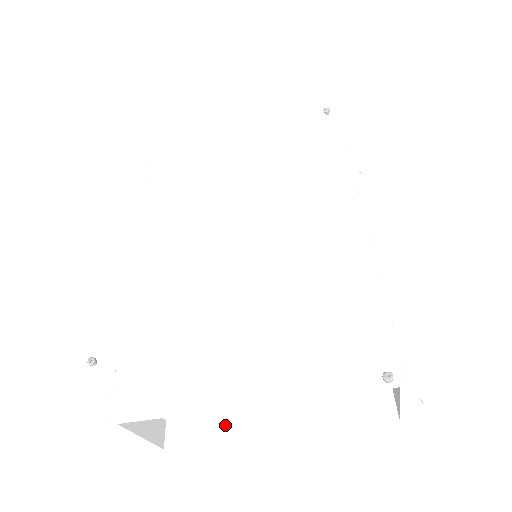
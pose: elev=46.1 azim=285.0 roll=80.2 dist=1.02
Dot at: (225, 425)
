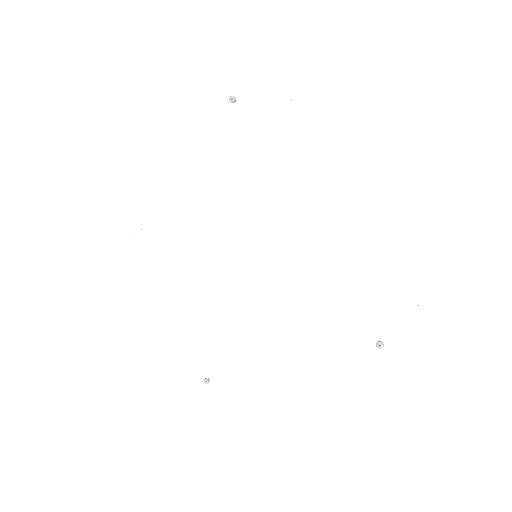
Dot at: occluded
